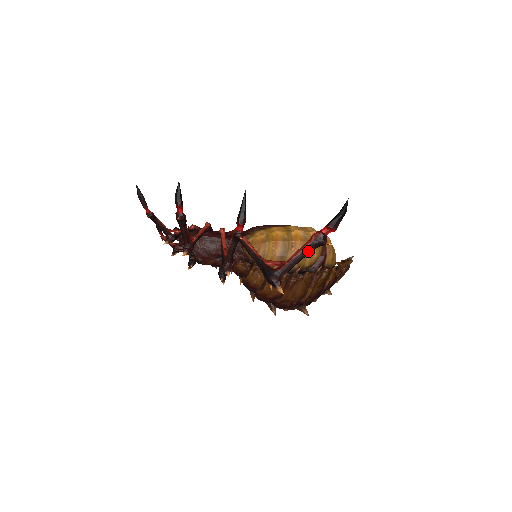
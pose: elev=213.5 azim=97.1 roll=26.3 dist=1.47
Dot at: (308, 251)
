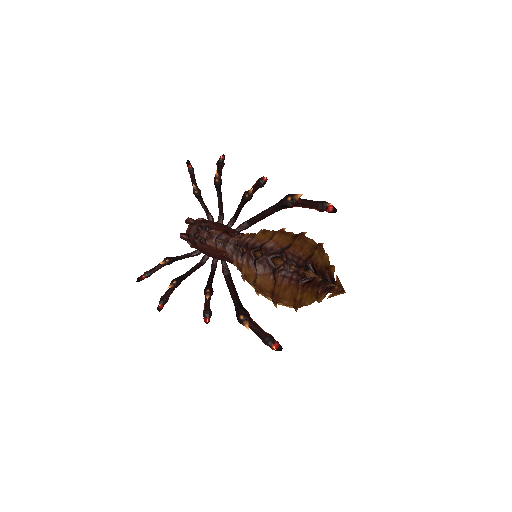
Dot at: (316, 202)
